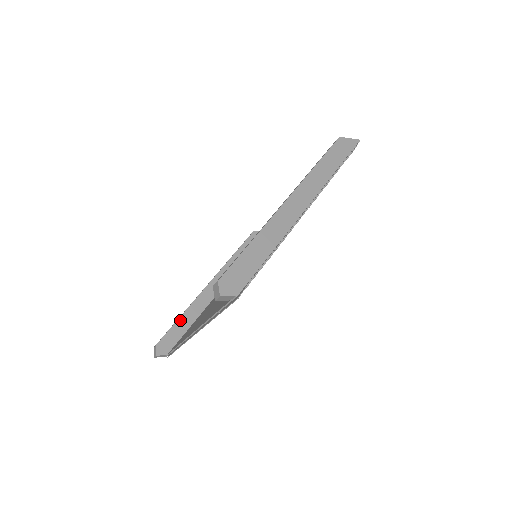
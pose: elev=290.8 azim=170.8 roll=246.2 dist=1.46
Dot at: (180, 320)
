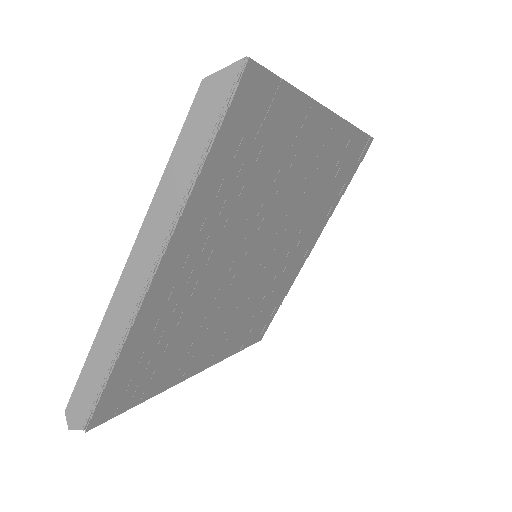
Dot at: occluded
